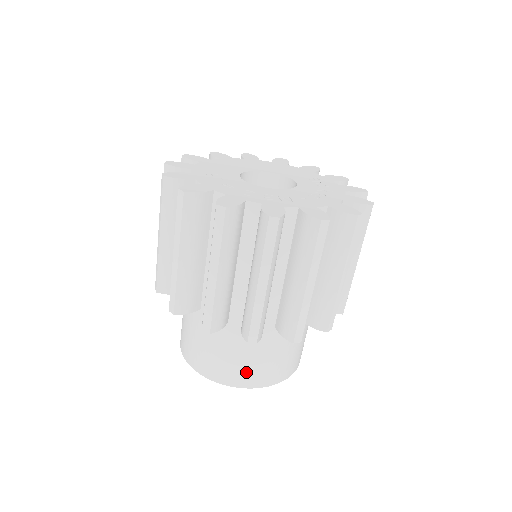
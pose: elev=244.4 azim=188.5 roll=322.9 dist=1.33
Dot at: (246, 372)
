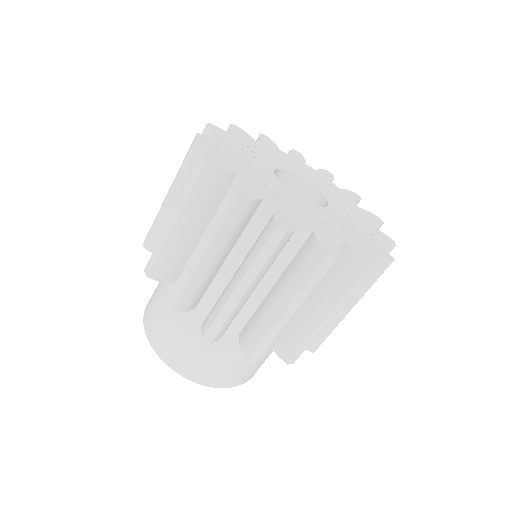
Dot at: (169, 344)
